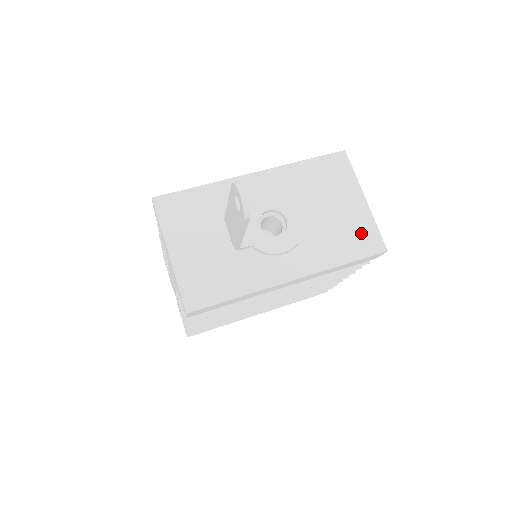
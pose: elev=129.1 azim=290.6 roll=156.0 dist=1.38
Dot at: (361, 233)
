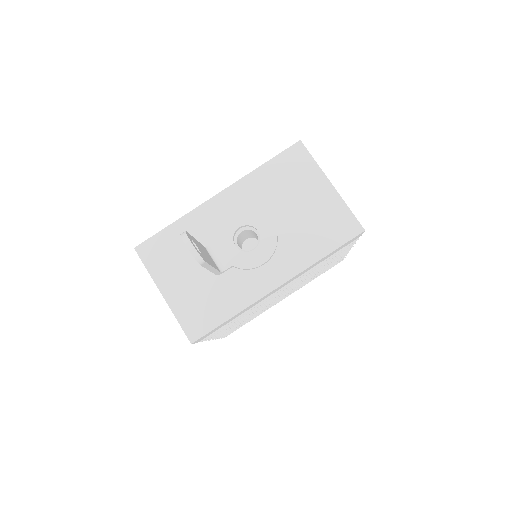
Dot at: (334, 221)
